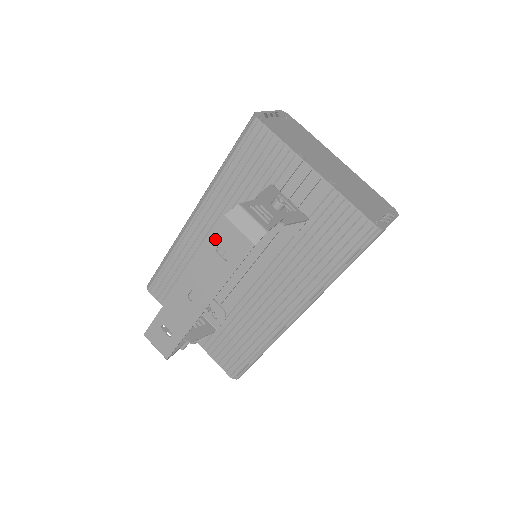
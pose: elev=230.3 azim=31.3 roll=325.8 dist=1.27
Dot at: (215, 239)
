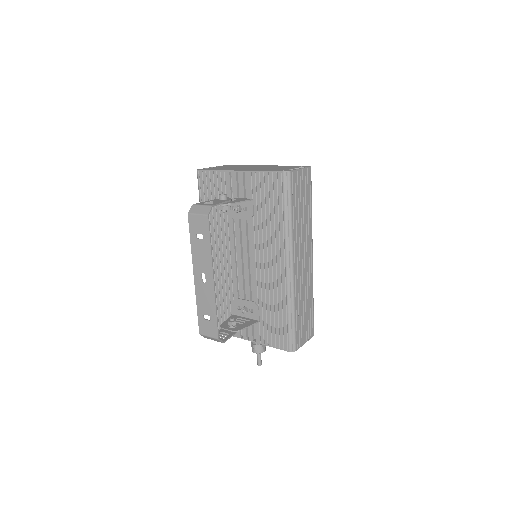
Dot at: (192, 232)
